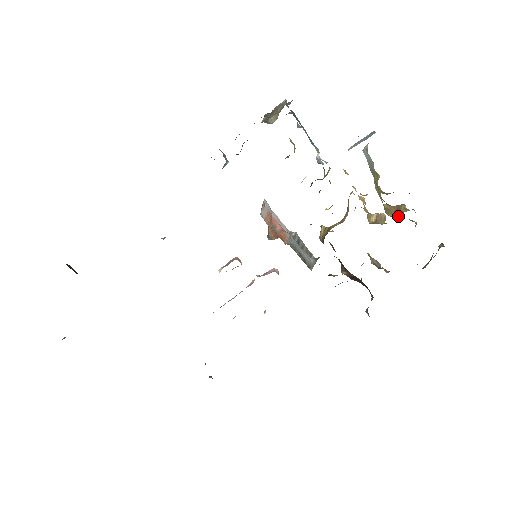
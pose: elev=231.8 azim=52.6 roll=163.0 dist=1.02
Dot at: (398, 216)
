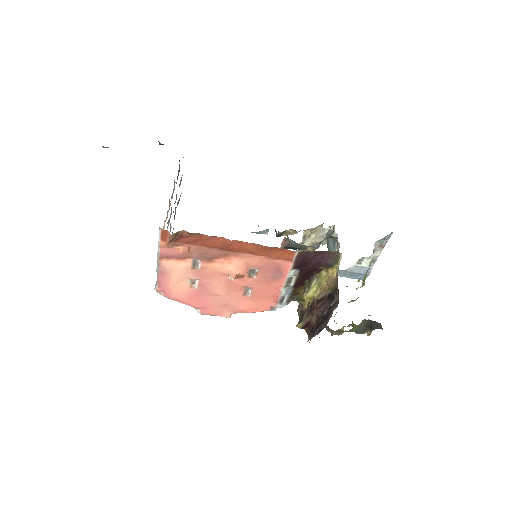
Dot at: occluded
